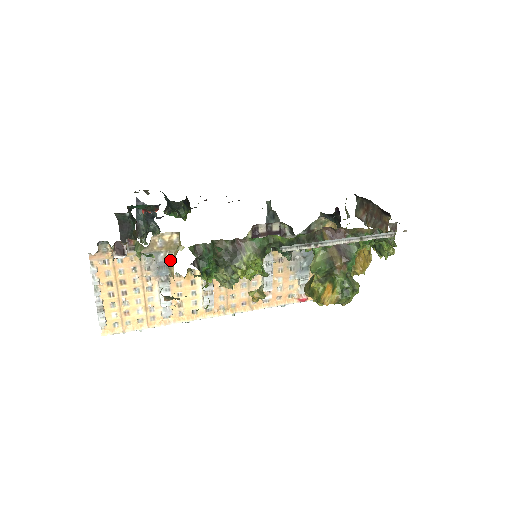
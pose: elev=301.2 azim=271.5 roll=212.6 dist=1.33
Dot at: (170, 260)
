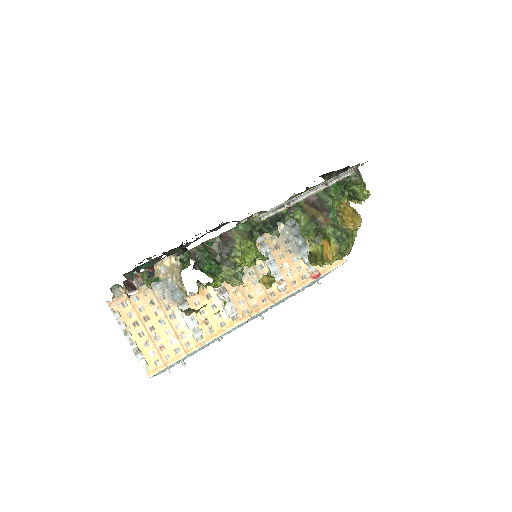
Dot at: (178, 281)
